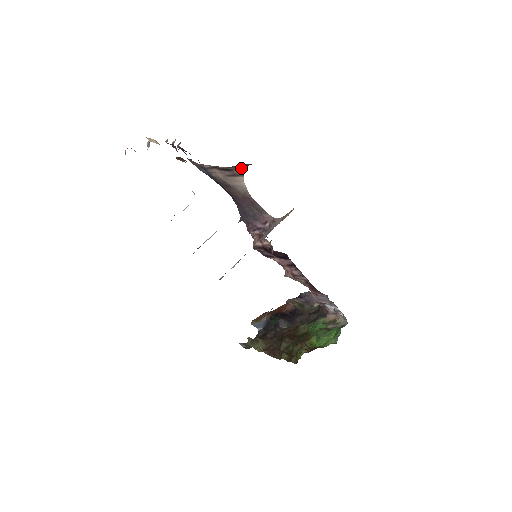
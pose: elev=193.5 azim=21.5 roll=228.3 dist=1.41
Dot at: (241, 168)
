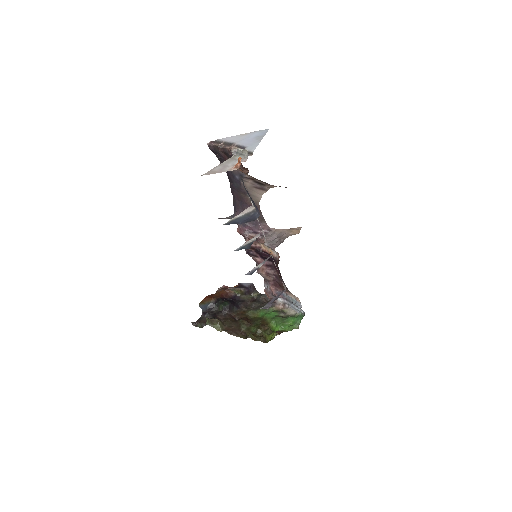
Dot at: (272, 186)
